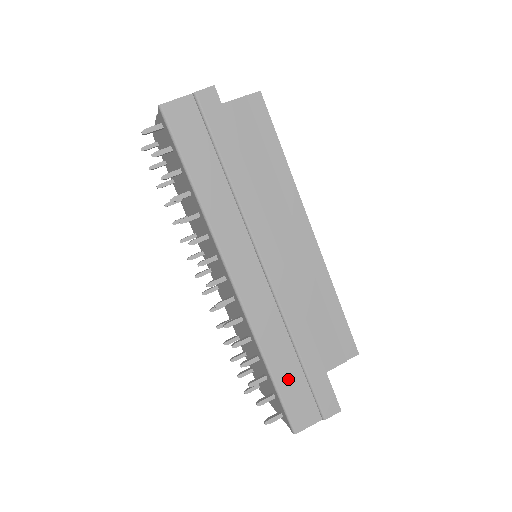
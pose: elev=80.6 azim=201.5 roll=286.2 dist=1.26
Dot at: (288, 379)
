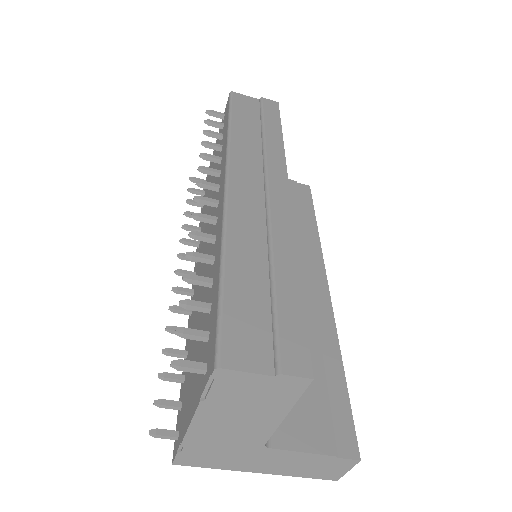
Dot at: (244, 292)
